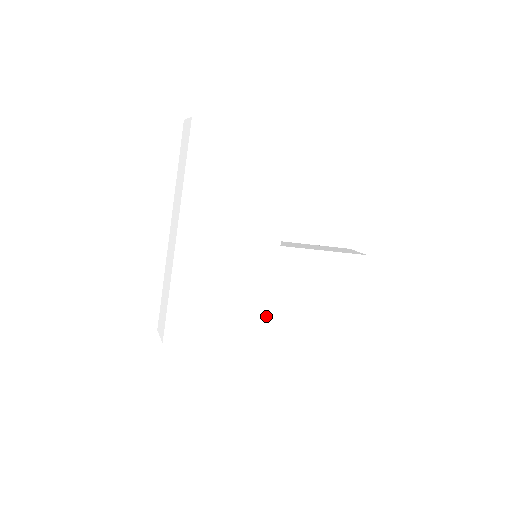
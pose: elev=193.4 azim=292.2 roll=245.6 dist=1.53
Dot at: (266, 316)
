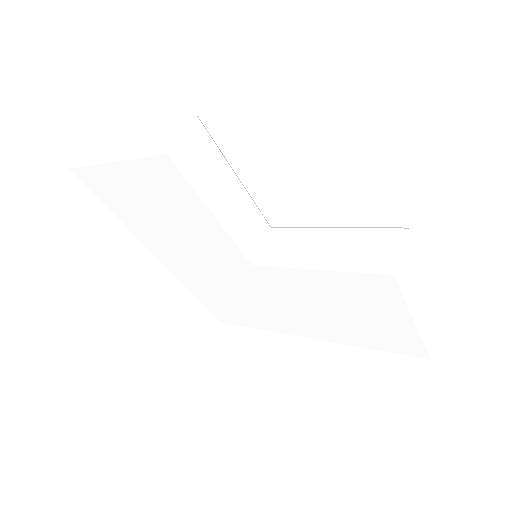
Dot at: (291, 318)
